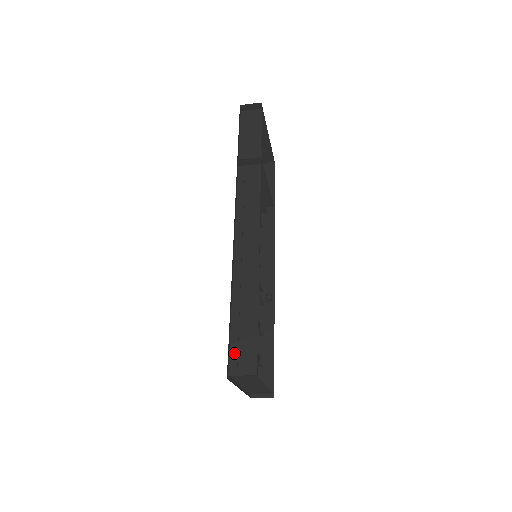
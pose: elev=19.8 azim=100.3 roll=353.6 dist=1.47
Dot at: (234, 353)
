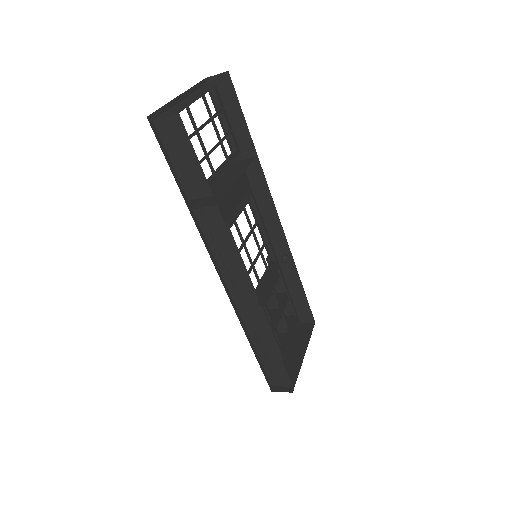
Dot at: (270, 374)
